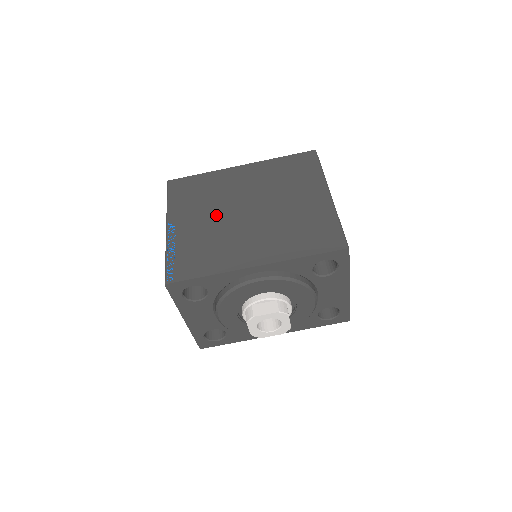
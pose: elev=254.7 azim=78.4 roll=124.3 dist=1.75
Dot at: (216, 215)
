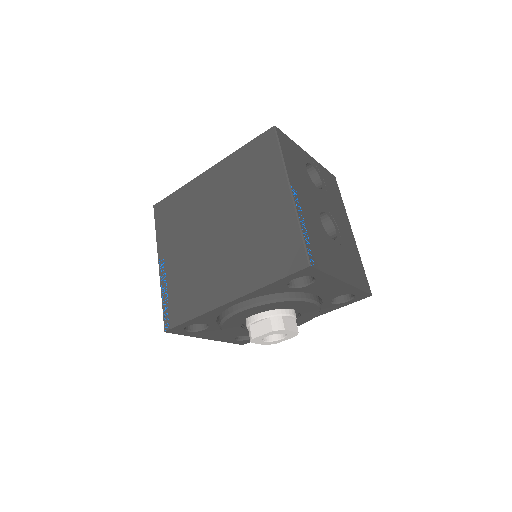
Dot at: (193, 242)
